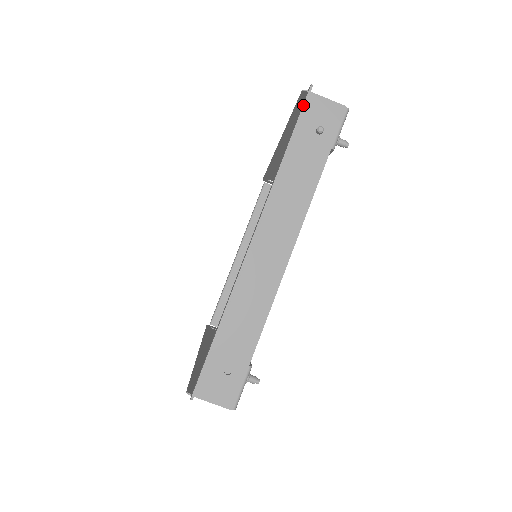
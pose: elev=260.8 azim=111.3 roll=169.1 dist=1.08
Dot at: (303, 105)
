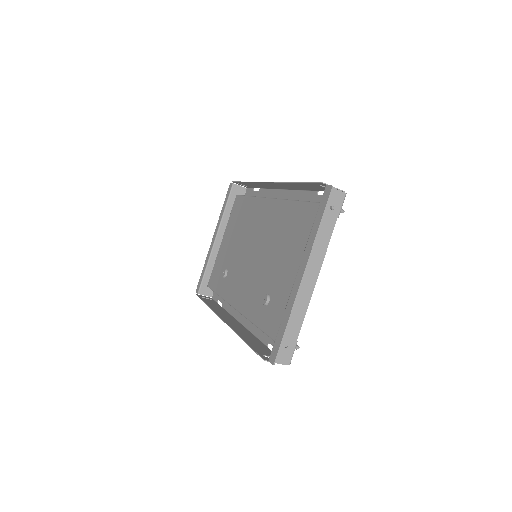
Dot at: (328, 198)
